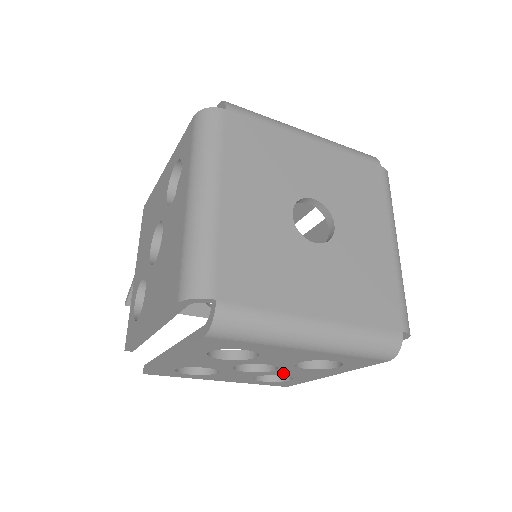
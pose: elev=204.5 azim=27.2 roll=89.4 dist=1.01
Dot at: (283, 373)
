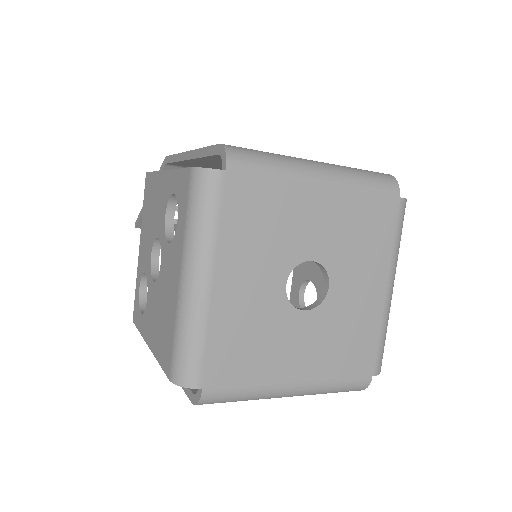
Dot at: occluded
